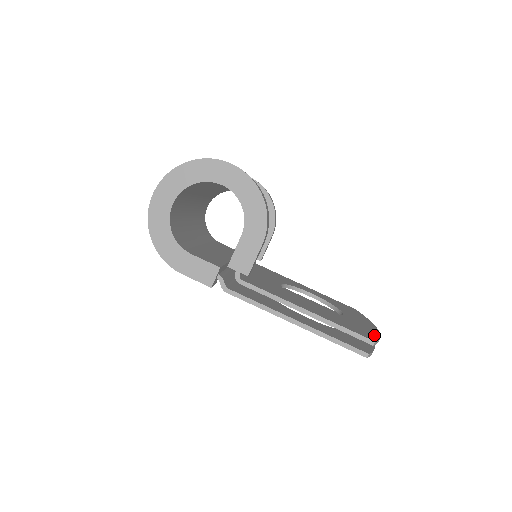
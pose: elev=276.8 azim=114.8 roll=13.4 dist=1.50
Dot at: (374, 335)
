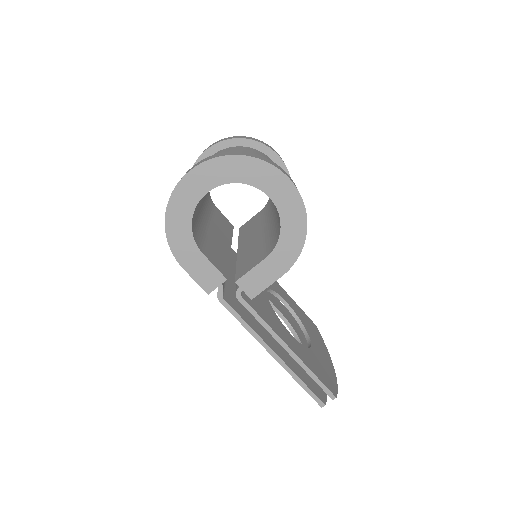
Dot at: (334, 382)
